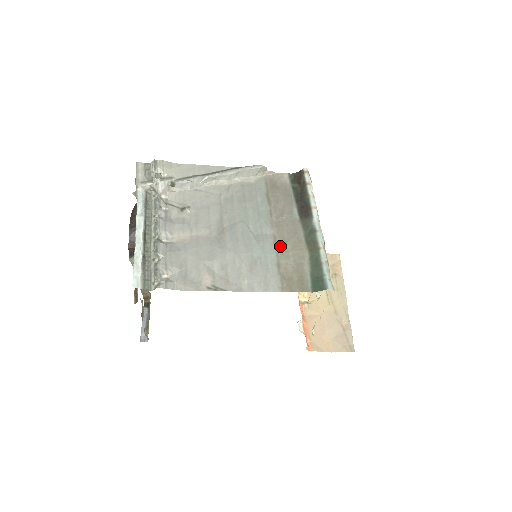
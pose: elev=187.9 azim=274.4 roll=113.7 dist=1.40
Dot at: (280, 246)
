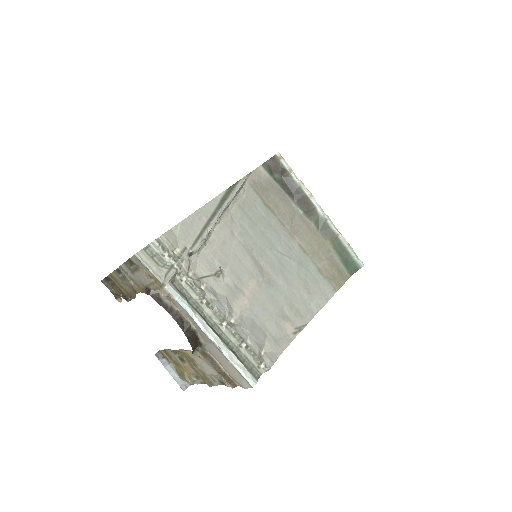
Dot at: (310, 252)
